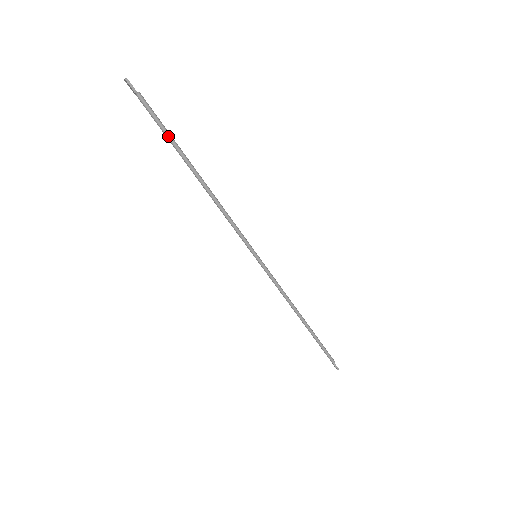
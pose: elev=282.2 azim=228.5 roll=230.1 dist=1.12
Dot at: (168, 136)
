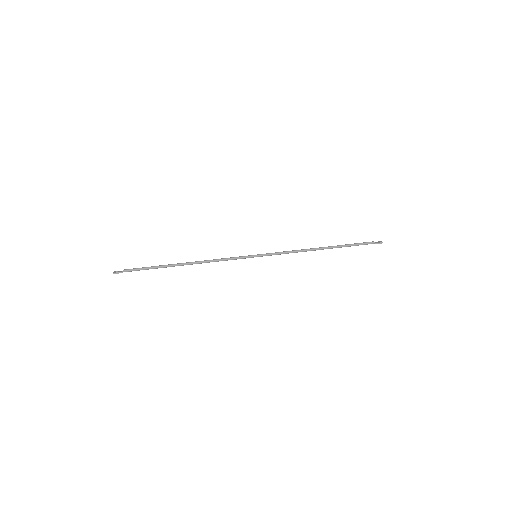
Dot at: (154, 268)
